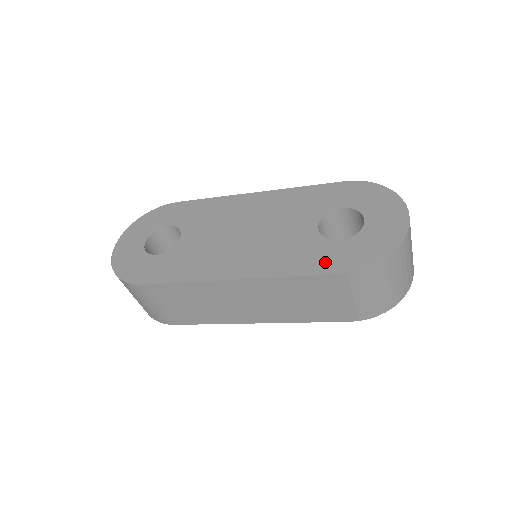
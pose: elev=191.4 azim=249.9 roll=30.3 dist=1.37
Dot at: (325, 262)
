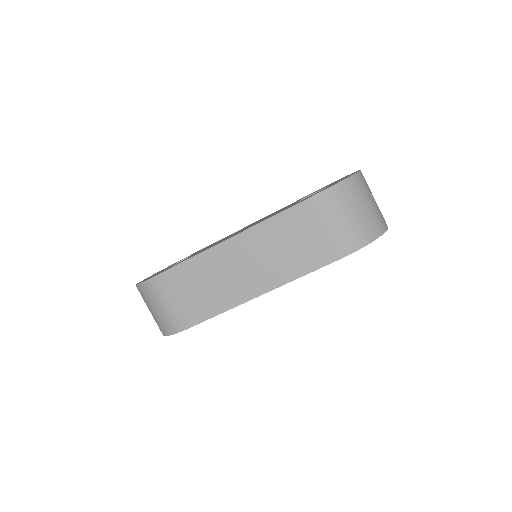
Dot at: occluded
